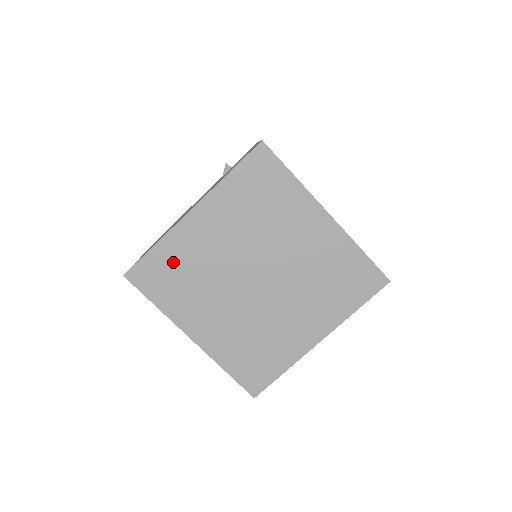
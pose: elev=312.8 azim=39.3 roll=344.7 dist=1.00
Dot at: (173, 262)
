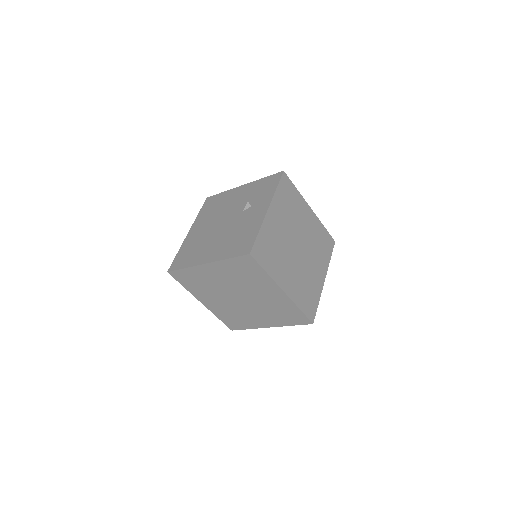
Dot at: (194, 277)
